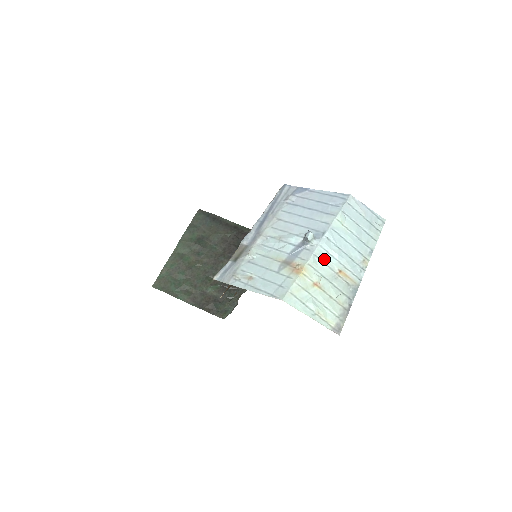
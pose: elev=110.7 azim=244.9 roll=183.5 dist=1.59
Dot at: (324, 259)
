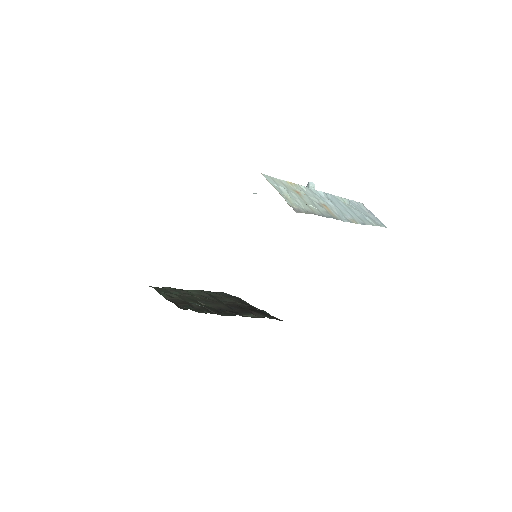
Dot at: (315, 194)
